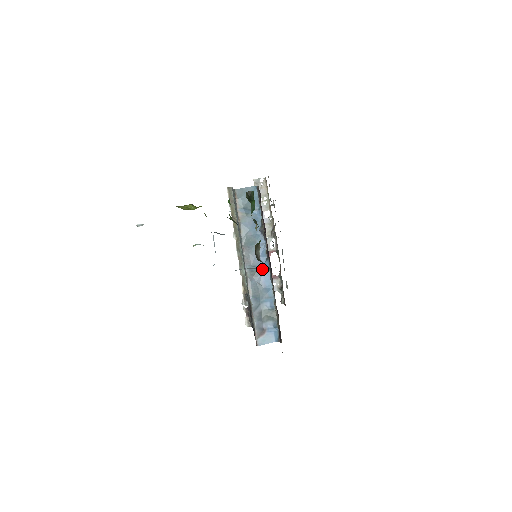
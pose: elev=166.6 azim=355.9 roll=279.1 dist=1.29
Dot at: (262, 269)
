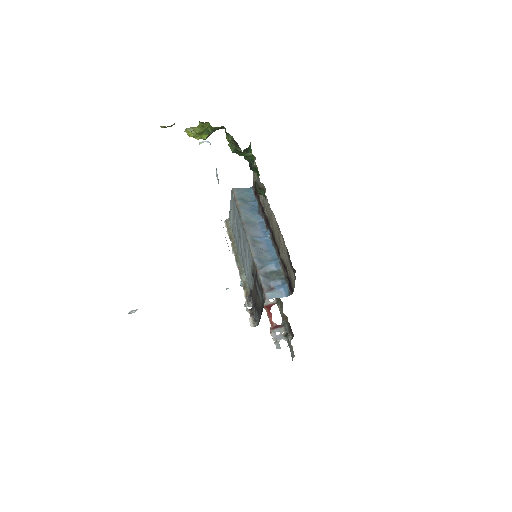
Dot at: (263, 239)
